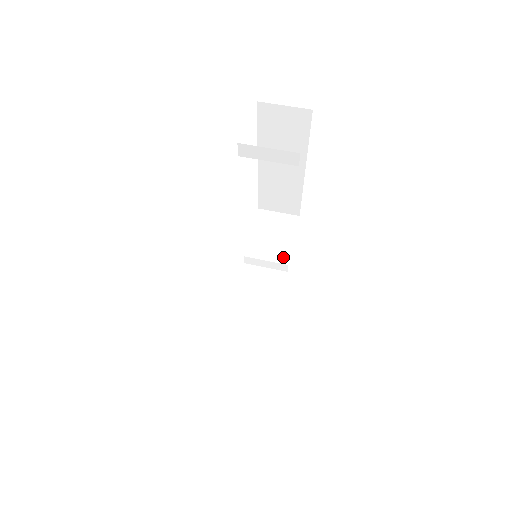
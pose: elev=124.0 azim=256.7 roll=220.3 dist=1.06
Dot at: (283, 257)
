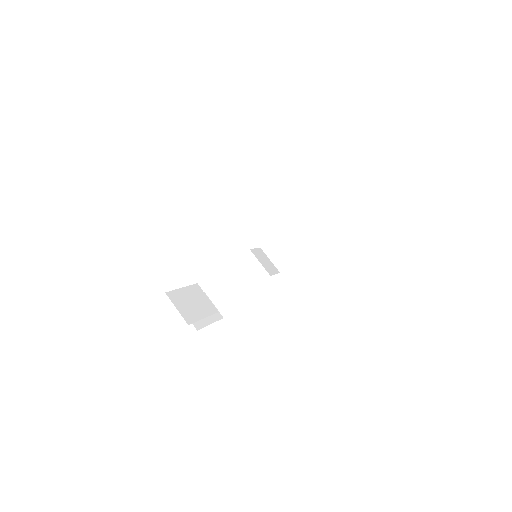
Dot at: (312, 236)
